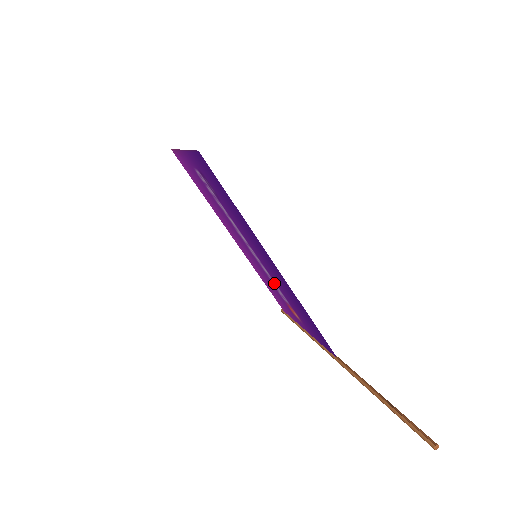
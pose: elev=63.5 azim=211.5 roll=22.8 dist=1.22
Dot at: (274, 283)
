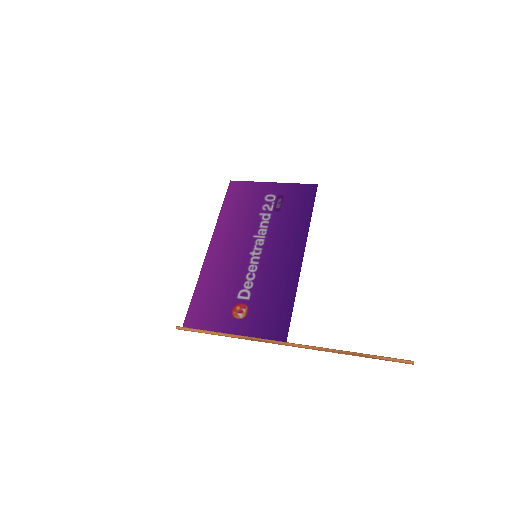
Dot at: (250, 280)
